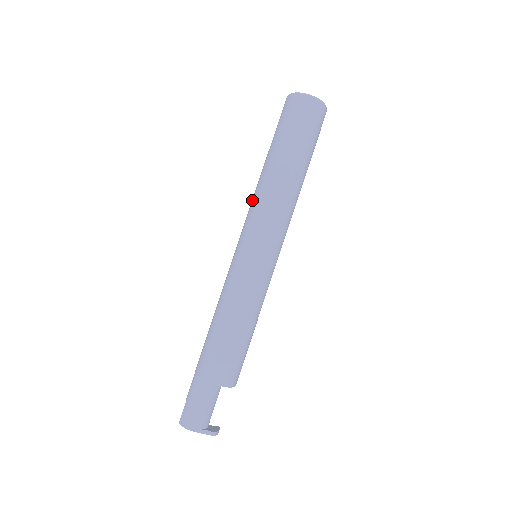
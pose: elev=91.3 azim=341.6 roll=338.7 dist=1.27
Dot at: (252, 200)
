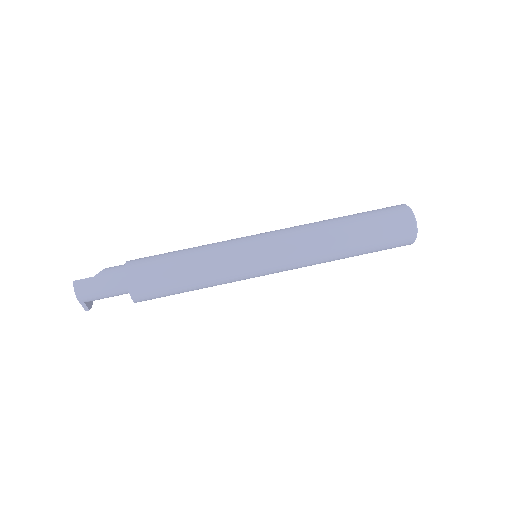
Dot at: (304, 230)
